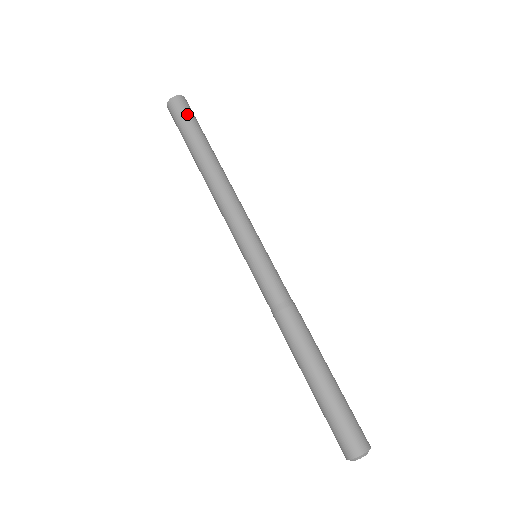
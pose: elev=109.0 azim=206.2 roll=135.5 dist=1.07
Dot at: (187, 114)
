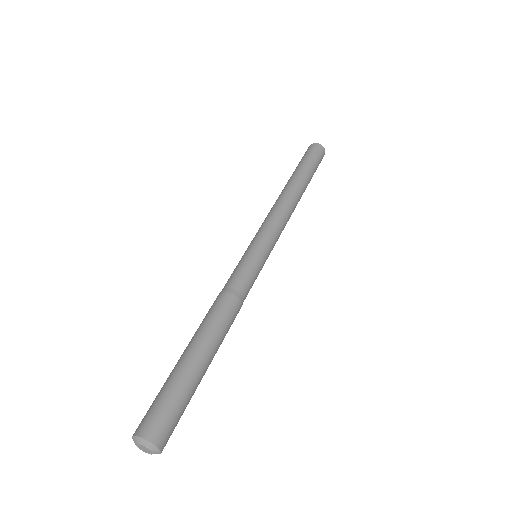
Dot at: (306, 154)
